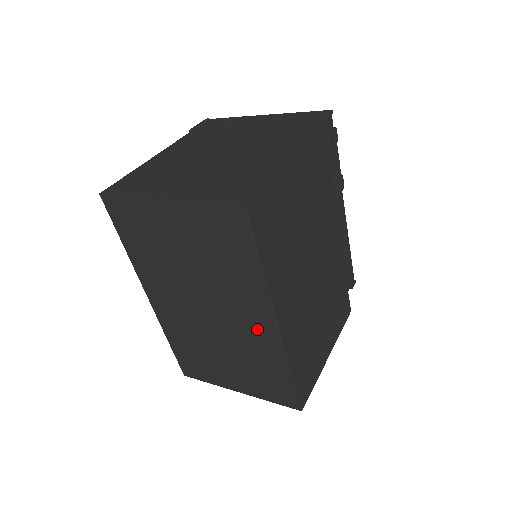
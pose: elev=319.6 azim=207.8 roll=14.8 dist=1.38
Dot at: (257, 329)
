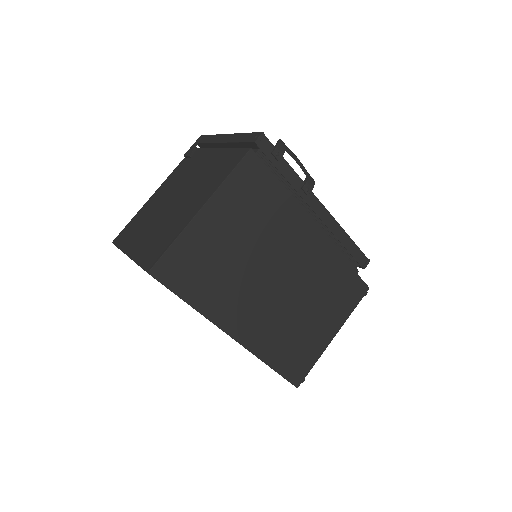
Dot at: occluded
